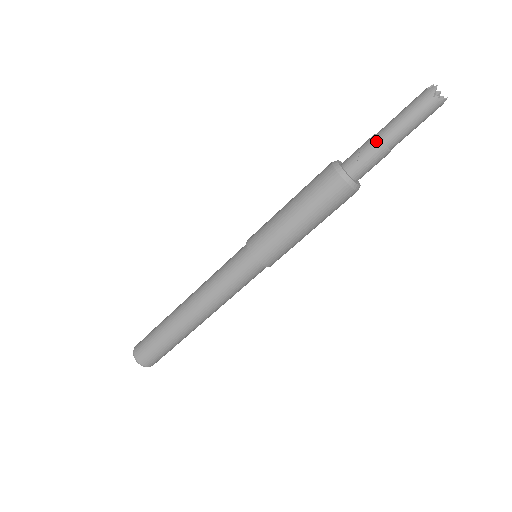
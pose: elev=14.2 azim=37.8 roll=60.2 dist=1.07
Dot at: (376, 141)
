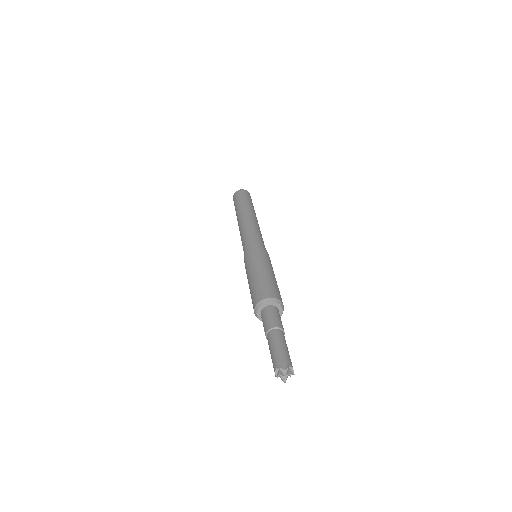
Dot at: (265, 335)
